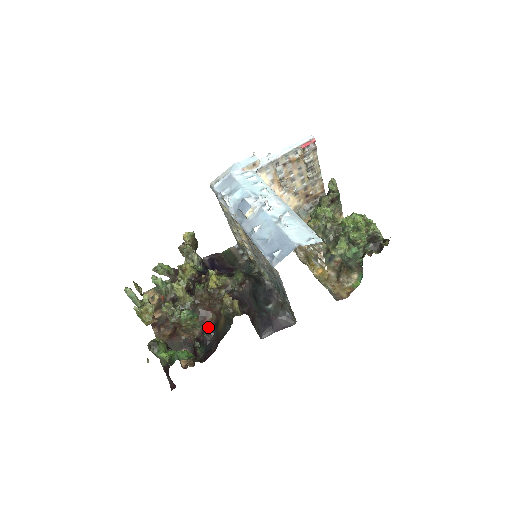
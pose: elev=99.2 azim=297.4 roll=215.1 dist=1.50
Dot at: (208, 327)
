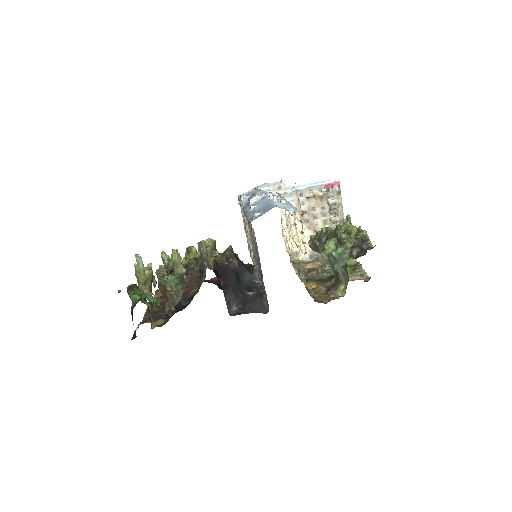
Dot at: (188, 298)
